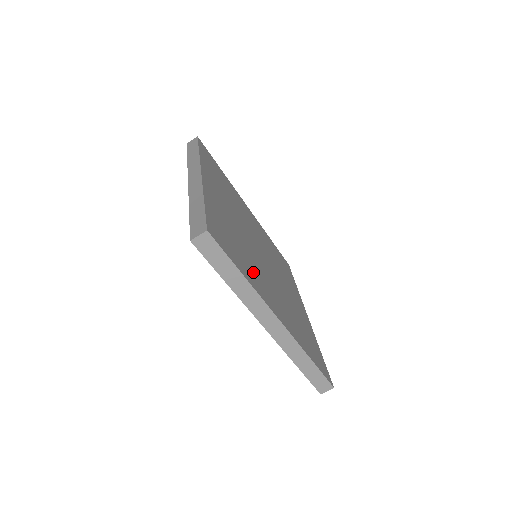
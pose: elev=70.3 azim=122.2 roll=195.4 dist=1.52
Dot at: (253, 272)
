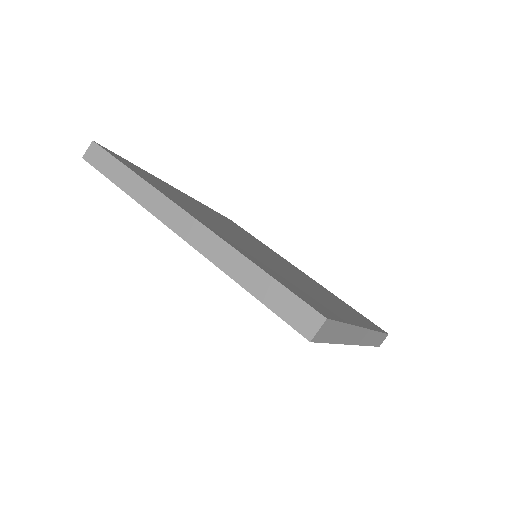
Dot at: occluded
